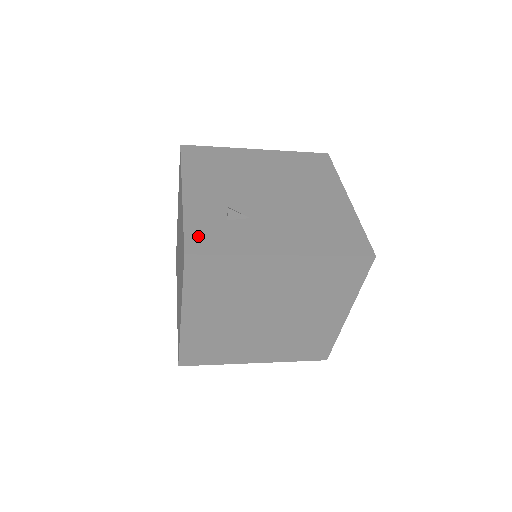
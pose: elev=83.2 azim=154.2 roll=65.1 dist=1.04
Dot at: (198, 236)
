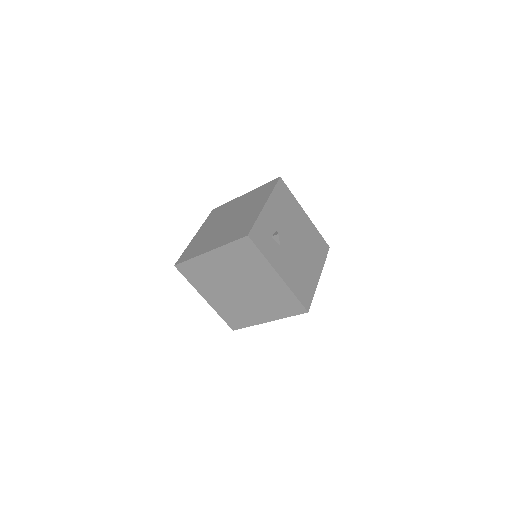
Dot at: (257, 232)
